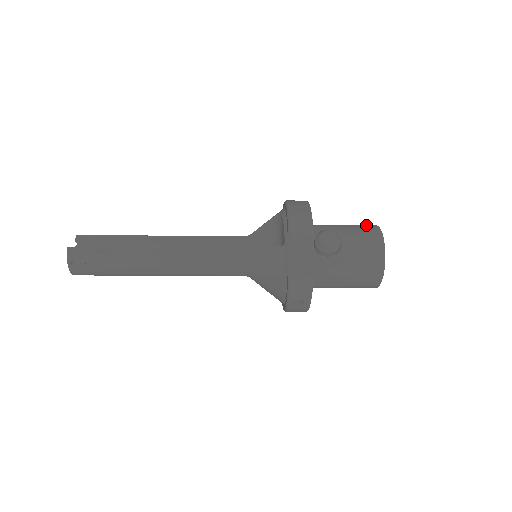
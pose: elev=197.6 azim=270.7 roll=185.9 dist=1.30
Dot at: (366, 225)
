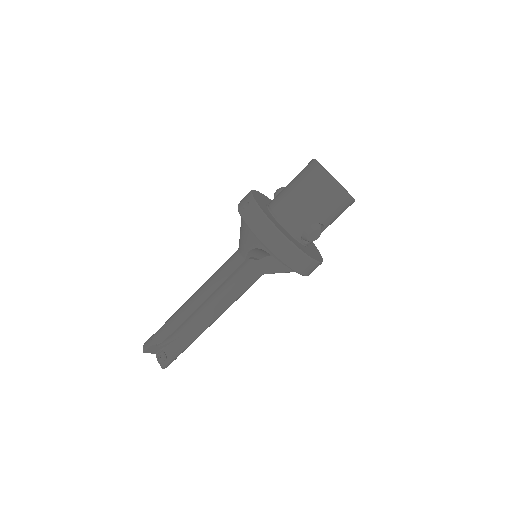
Dot at: occluded
